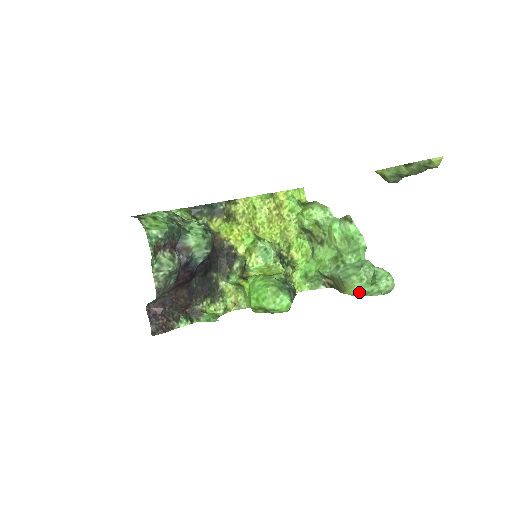
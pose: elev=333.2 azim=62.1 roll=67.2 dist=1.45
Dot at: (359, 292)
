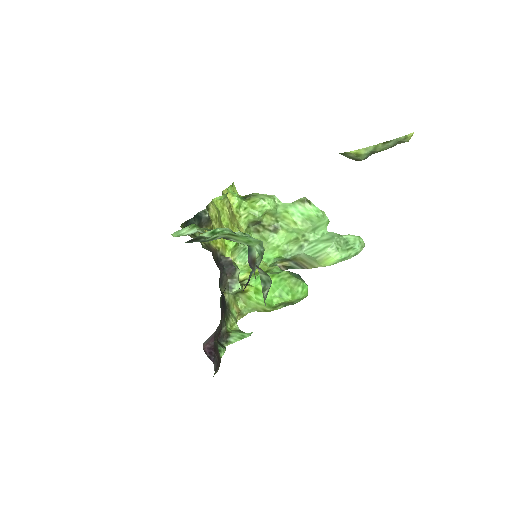
Dot at: (336, 260)
